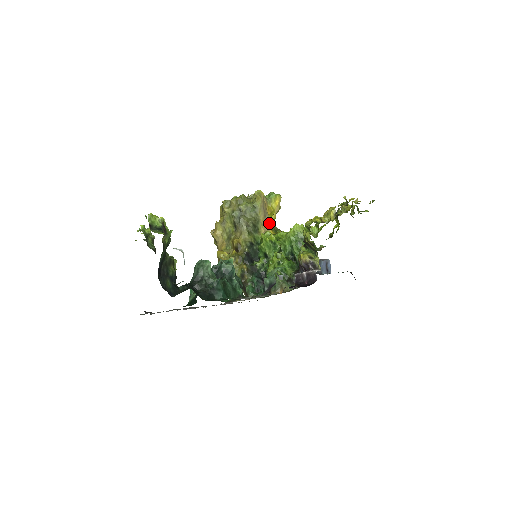
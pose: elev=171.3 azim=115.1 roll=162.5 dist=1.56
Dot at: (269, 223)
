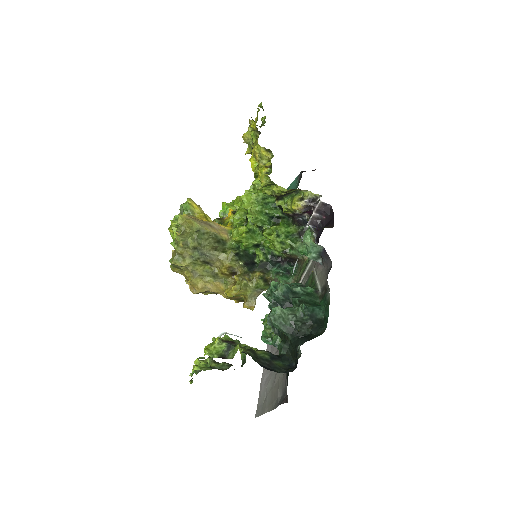
Dot at: (217, 225)
